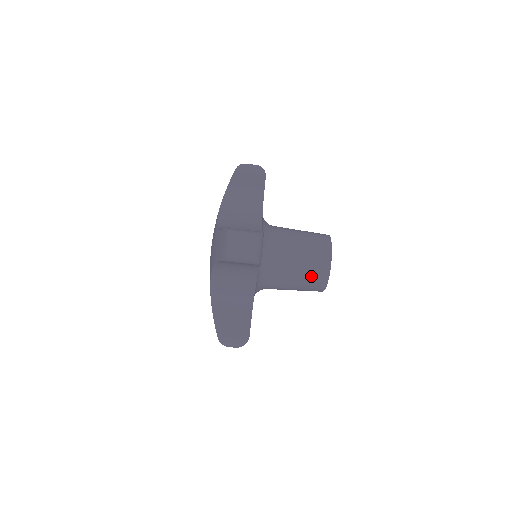
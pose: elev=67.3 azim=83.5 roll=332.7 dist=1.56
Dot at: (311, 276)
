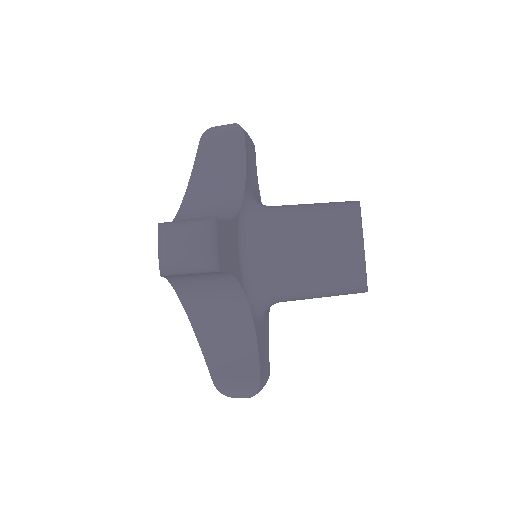
Dot at: (335, 272)
